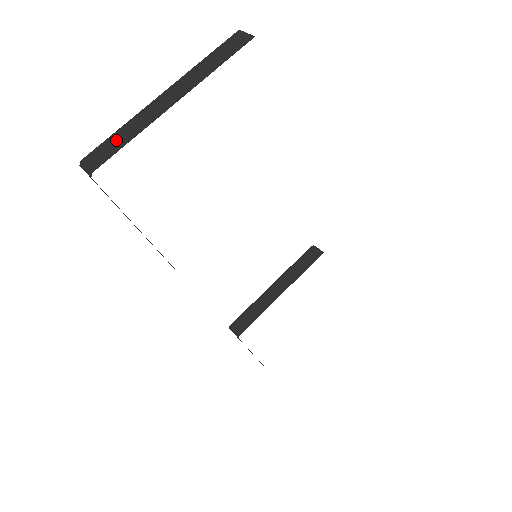
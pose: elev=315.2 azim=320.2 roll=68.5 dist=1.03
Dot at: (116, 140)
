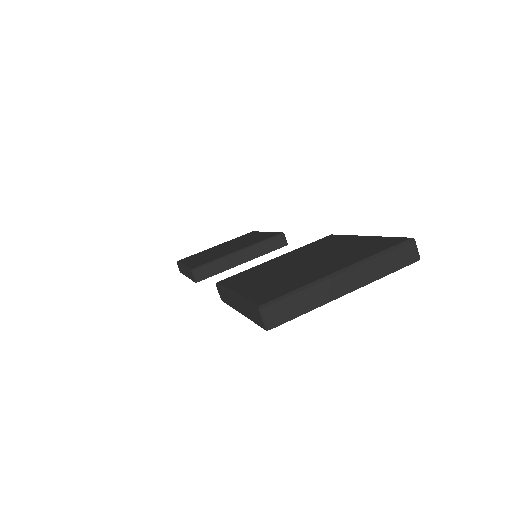
Dot at: (296, 304)
